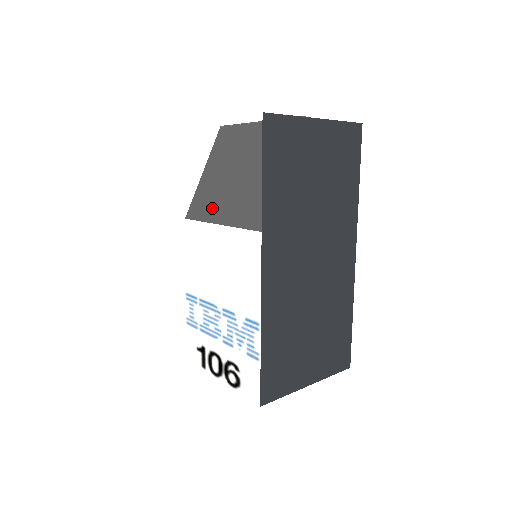
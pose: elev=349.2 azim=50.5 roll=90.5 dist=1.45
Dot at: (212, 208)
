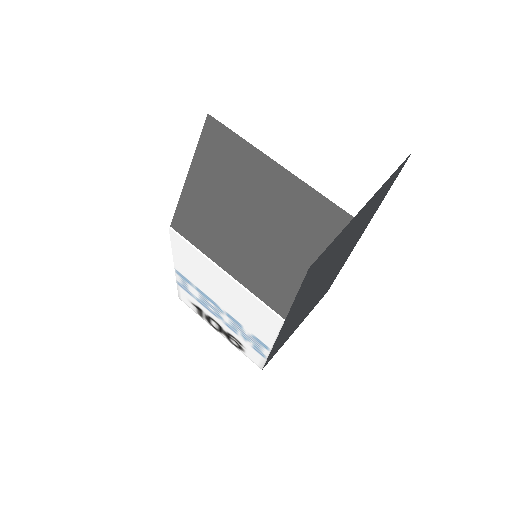
Dot at: (211, 242)
